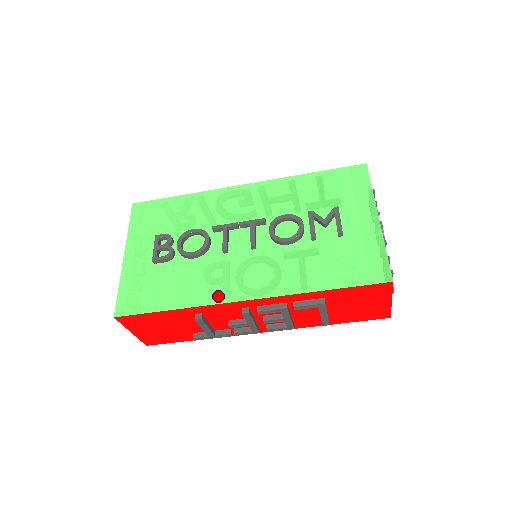
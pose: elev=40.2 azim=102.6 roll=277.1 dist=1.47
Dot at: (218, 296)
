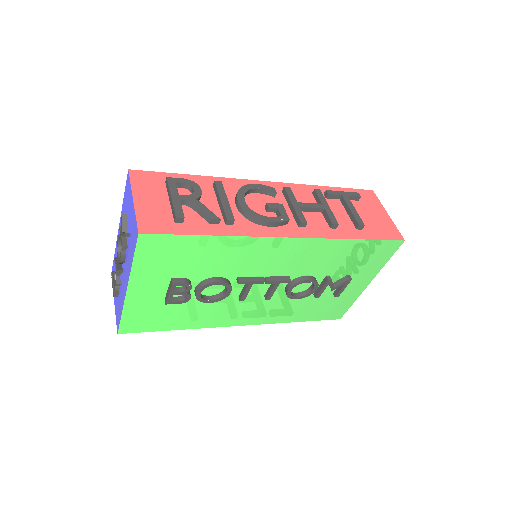
Dot at: (221, 323)
